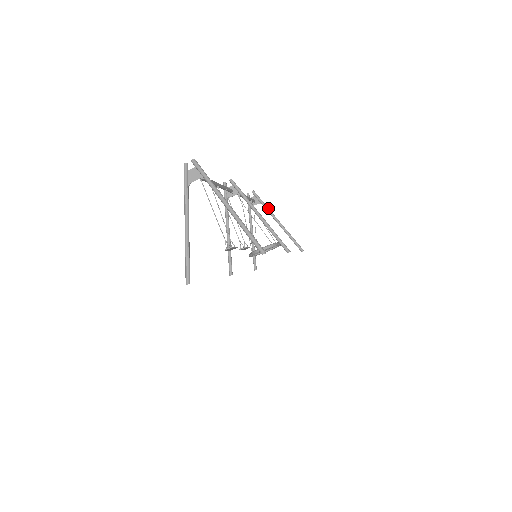
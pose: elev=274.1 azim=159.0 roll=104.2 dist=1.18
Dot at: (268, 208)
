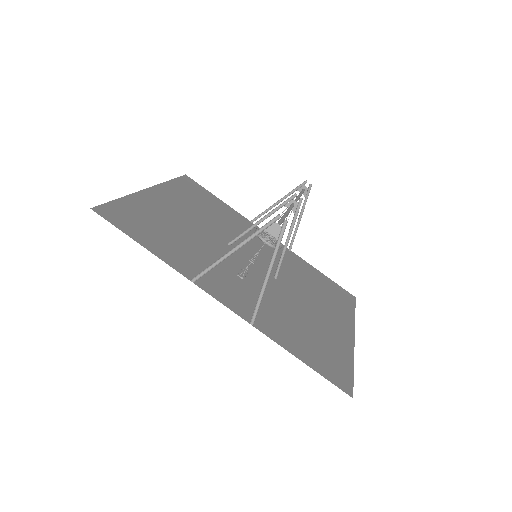
Dot at: occluded
